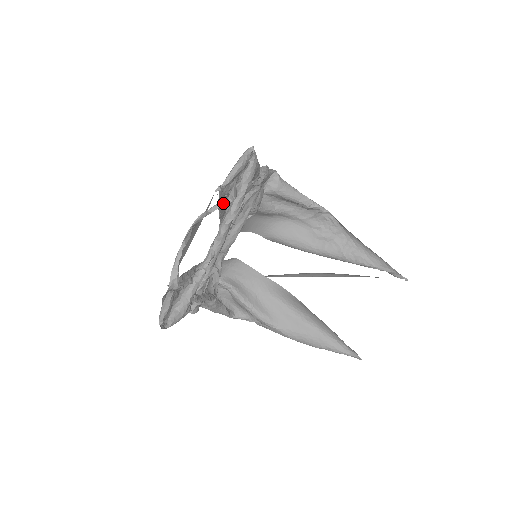
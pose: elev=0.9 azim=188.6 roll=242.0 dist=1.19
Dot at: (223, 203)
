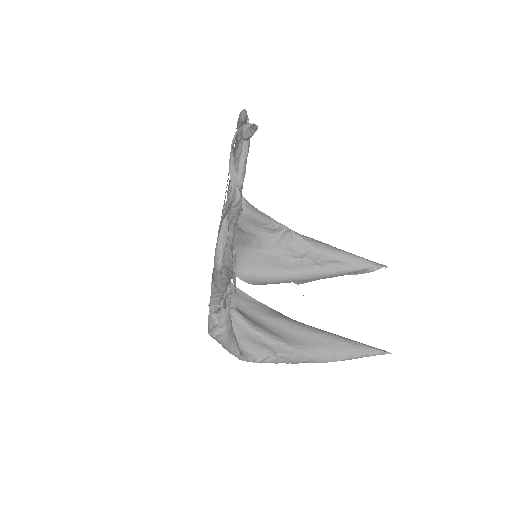
Dot at: (251, 125)
